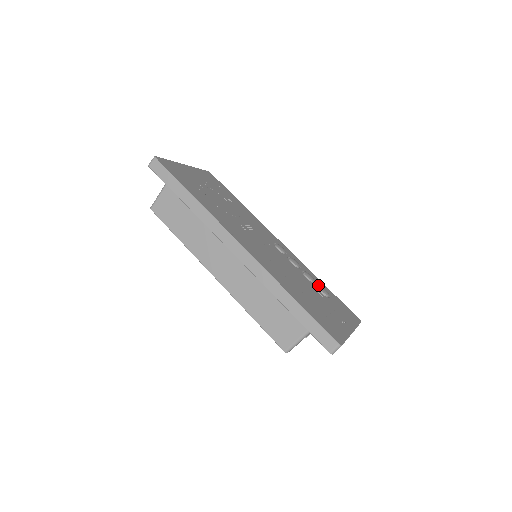
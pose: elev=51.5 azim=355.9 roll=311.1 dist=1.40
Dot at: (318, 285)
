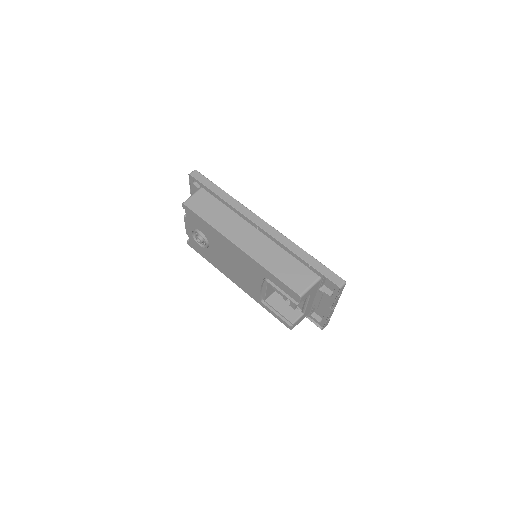
Dot at: occluded
